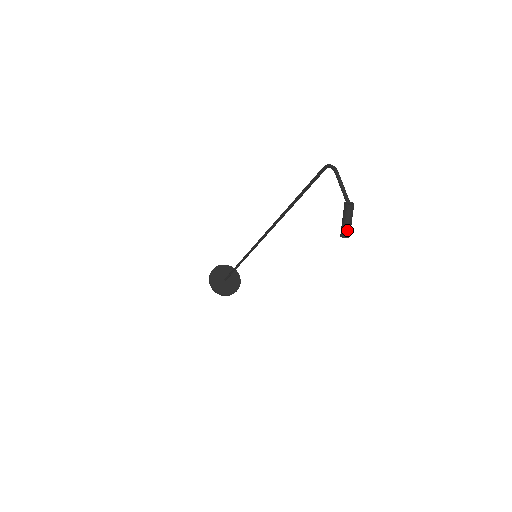
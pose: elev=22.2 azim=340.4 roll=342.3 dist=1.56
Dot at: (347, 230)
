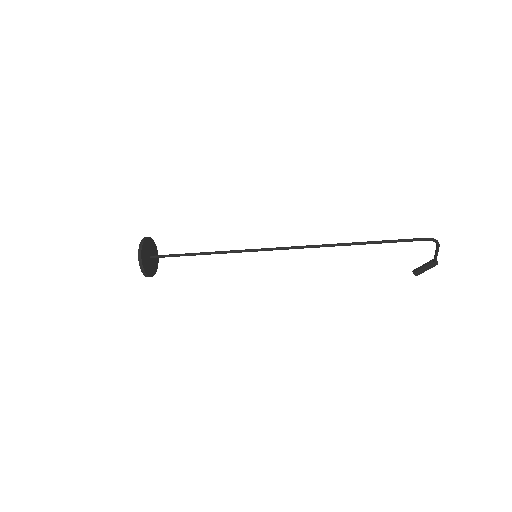
Dot at: occluded
